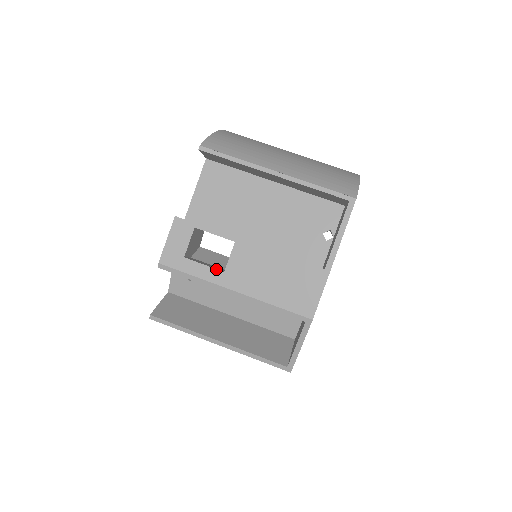
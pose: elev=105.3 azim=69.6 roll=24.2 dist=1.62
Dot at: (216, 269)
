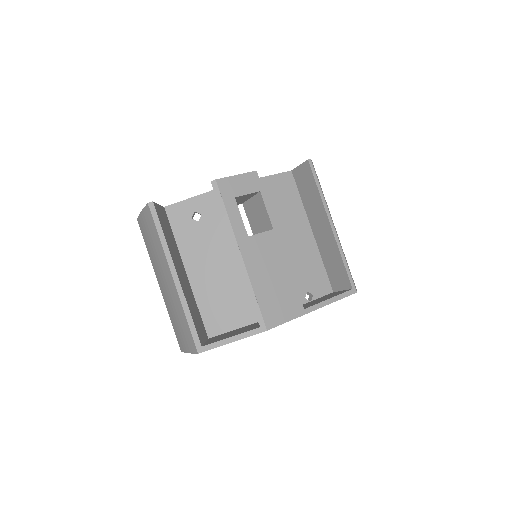
Dot at: (245, 229)
